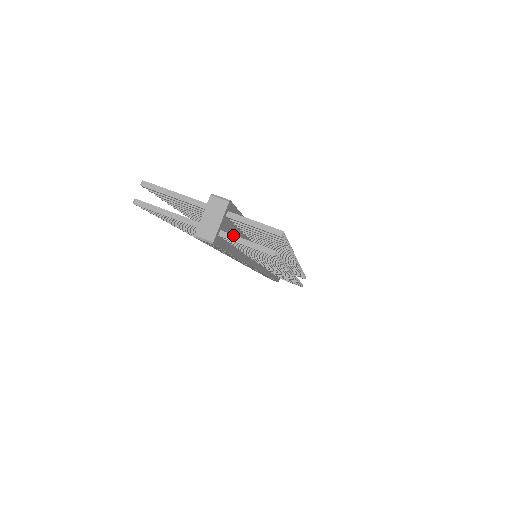
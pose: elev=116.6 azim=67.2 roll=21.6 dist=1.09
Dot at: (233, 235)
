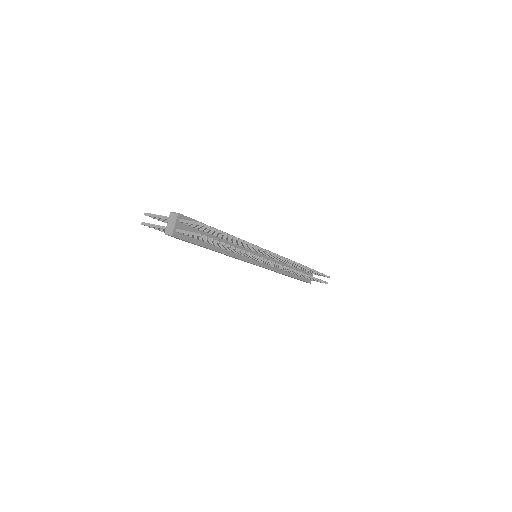
Dot at: (182, 230)
